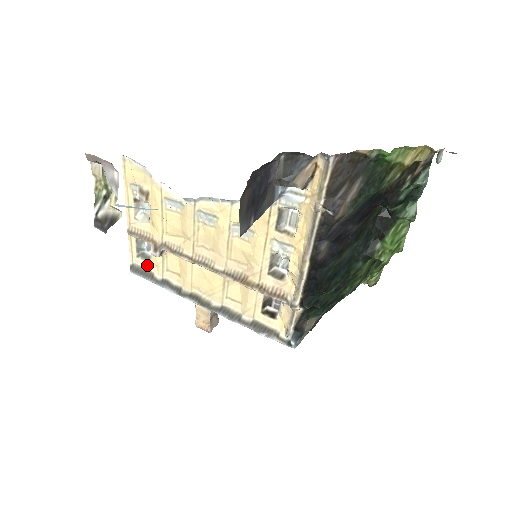
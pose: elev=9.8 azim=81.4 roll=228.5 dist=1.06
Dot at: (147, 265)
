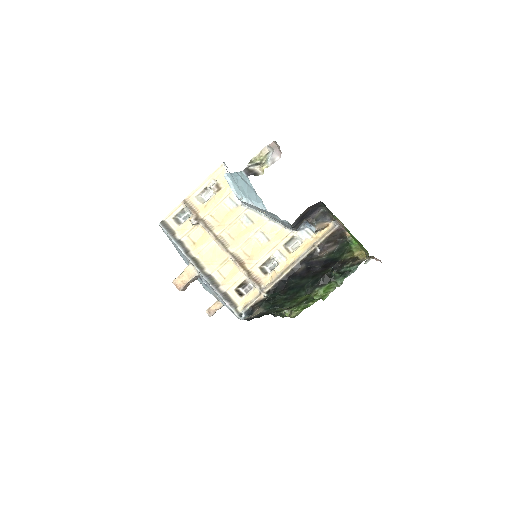
Dot at: (175, 226)
